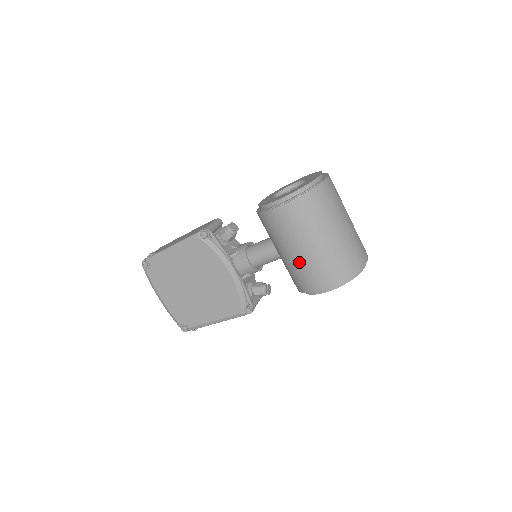
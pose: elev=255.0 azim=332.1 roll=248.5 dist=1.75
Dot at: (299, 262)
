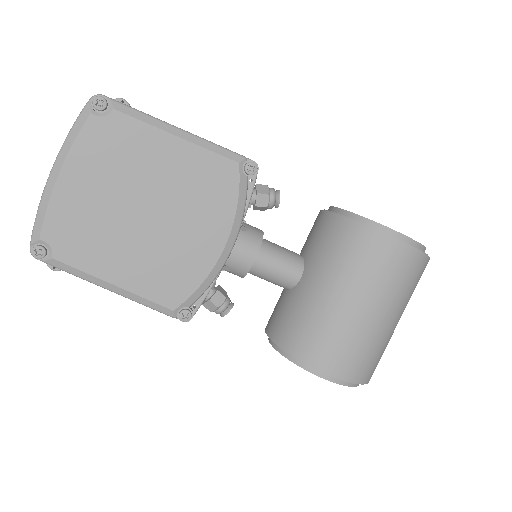
Dot at: (343, 320)
